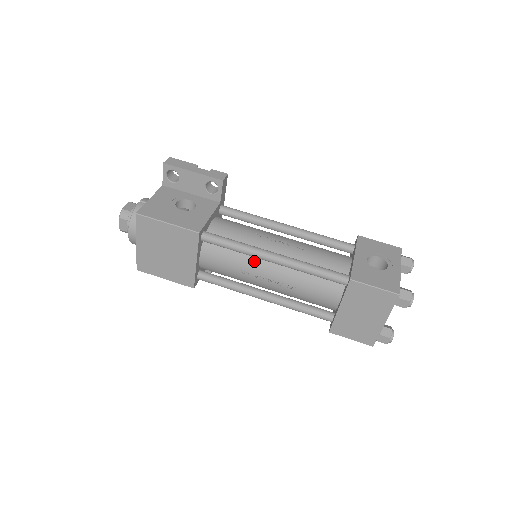
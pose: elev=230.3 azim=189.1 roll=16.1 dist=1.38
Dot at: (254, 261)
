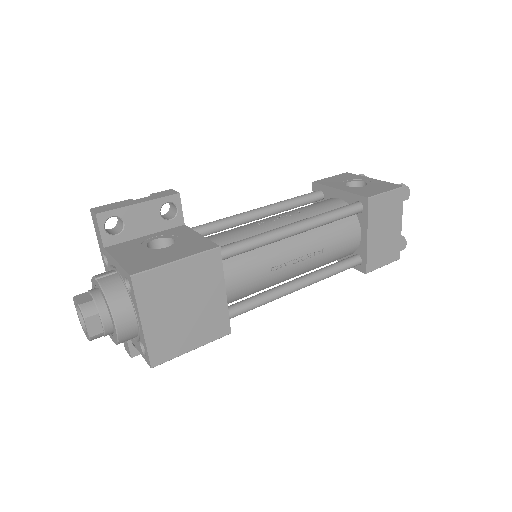
Dot at: (276, 248)
